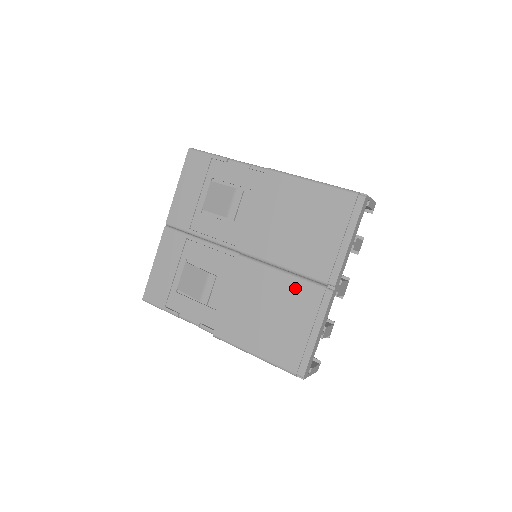
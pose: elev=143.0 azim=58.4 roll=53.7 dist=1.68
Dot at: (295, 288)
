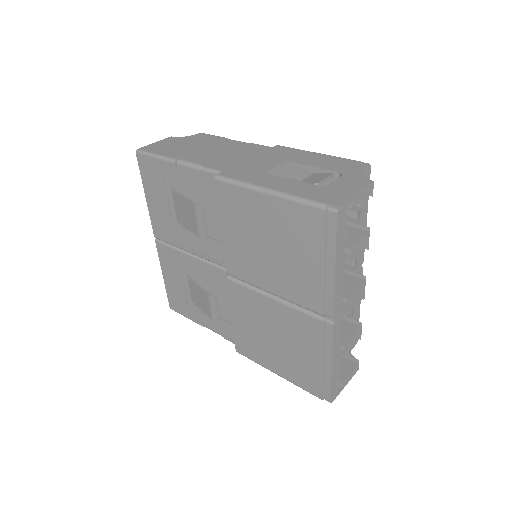
Dot at: (292, 317)
